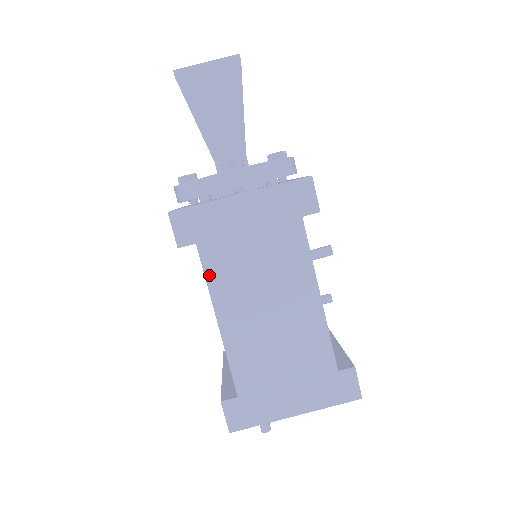
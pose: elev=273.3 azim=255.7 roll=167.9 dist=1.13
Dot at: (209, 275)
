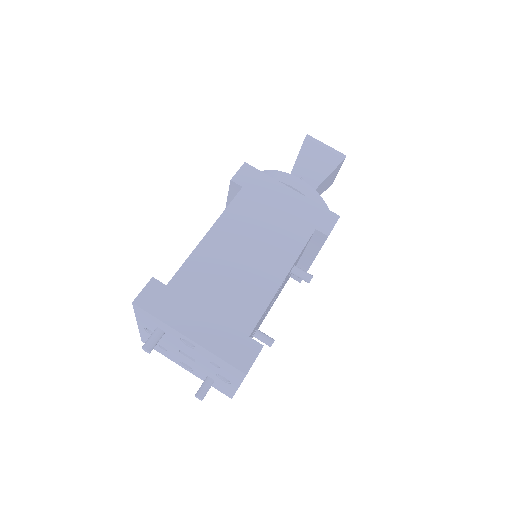
Dot at: (232, 206)
